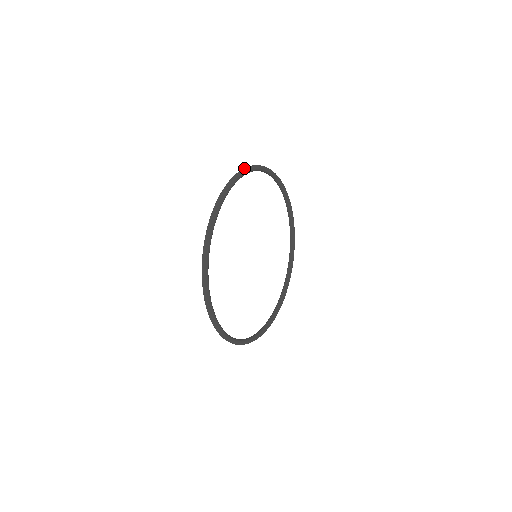
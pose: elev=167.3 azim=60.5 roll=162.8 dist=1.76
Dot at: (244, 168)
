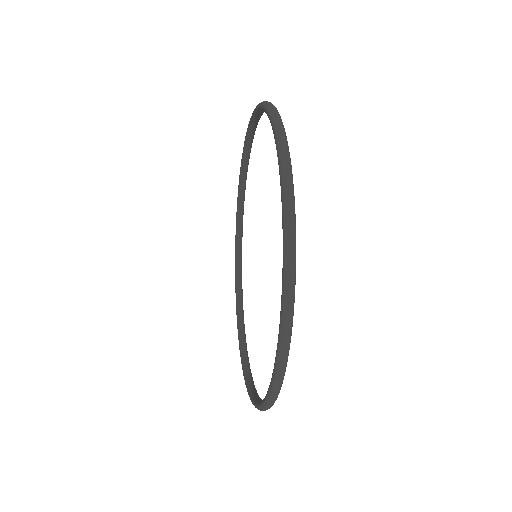
Dot at: (279, 124)
